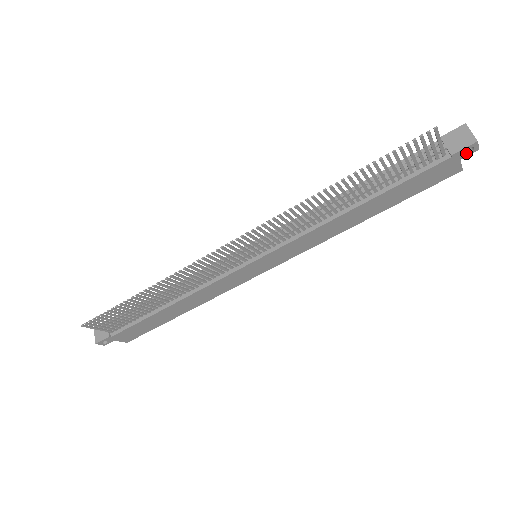
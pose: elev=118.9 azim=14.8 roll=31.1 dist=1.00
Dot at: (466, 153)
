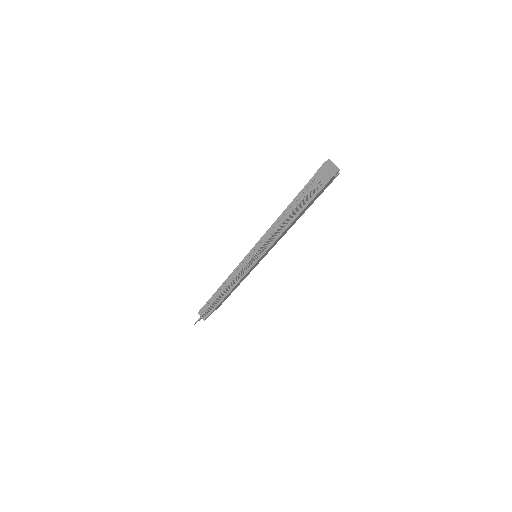
Dot at: (334, 176)
